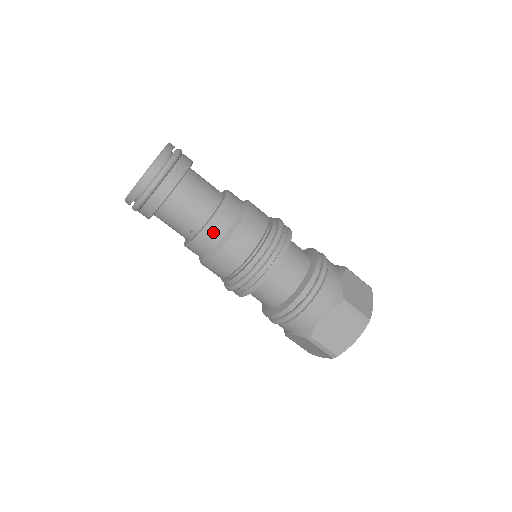
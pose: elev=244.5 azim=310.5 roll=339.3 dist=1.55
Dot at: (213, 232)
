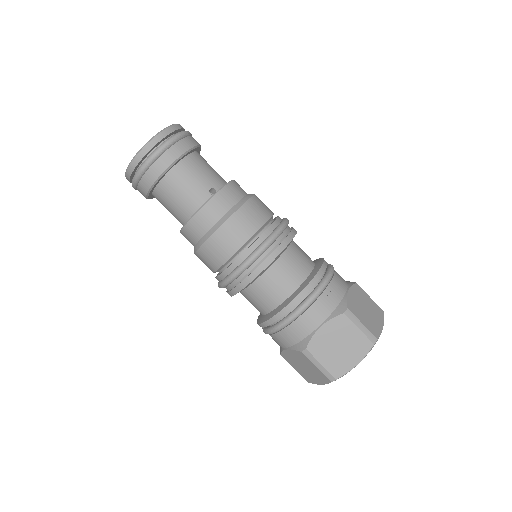
Dot at: (236, 189)
